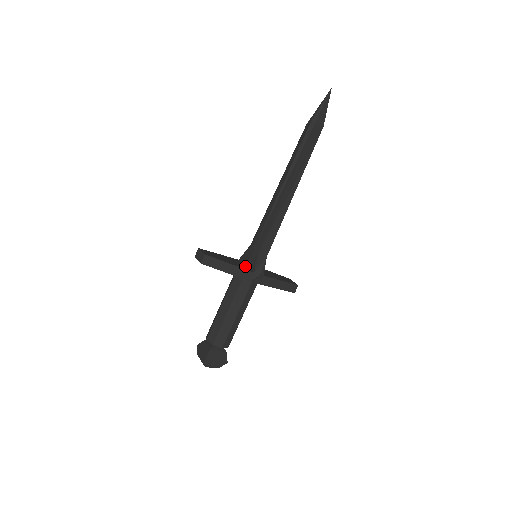
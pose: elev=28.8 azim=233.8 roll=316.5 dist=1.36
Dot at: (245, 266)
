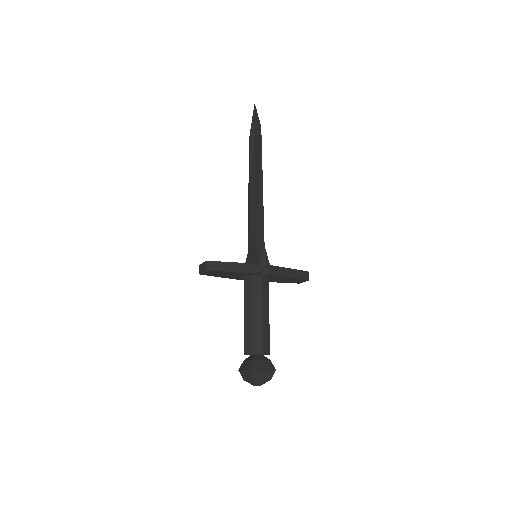
Dot at: occluded
